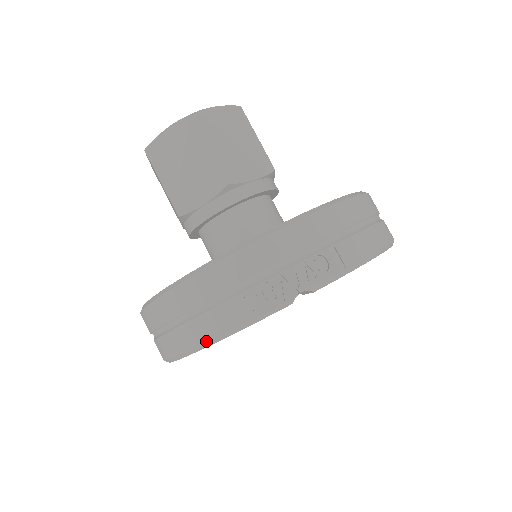
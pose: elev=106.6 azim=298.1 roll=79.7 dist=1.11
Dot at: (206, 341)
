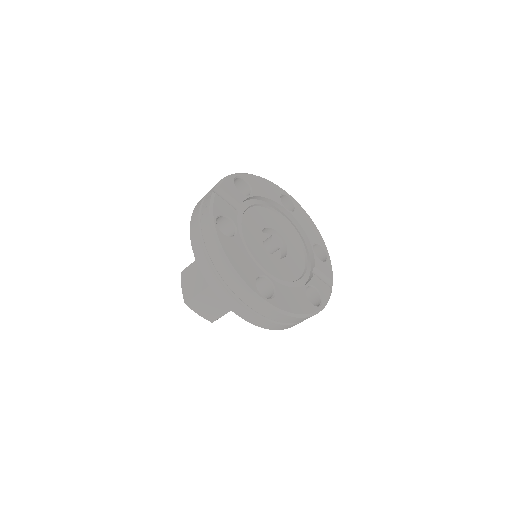
Dot at: (213, 235)
